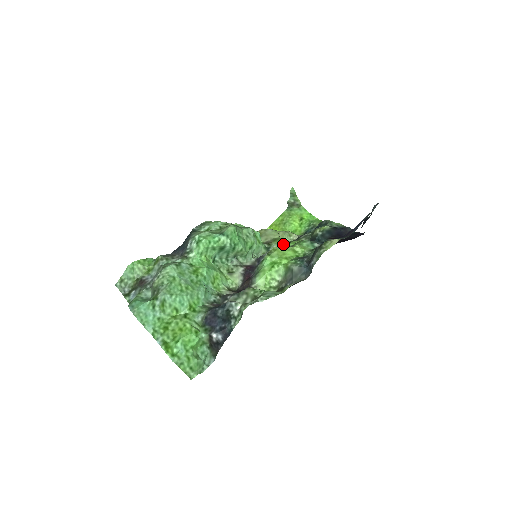
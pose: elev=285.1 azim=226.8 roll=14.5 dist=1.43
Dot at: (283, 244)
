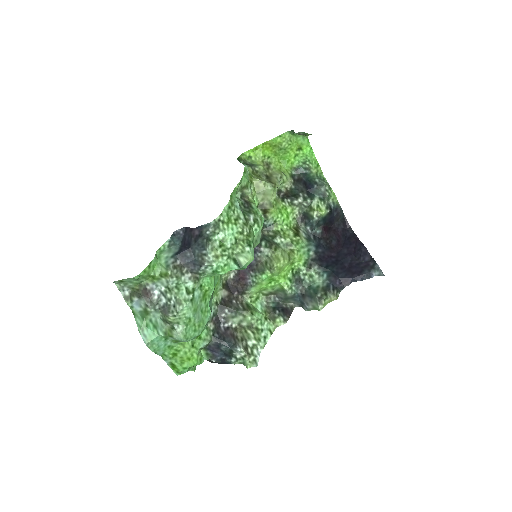
Dot at: (279, 219)
